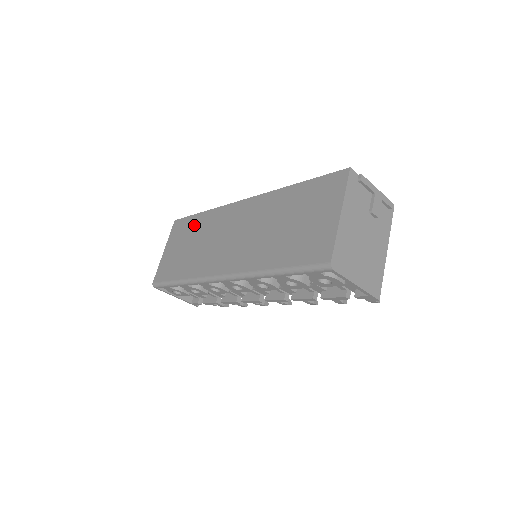
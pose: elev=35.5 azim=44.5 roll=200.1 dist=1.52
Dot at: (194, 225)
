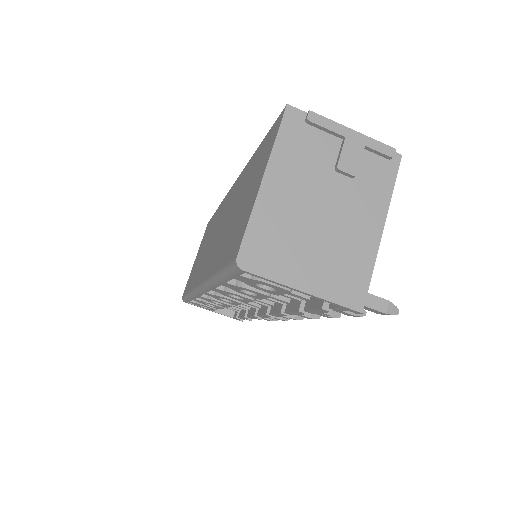
Dot at: (210, 225)
